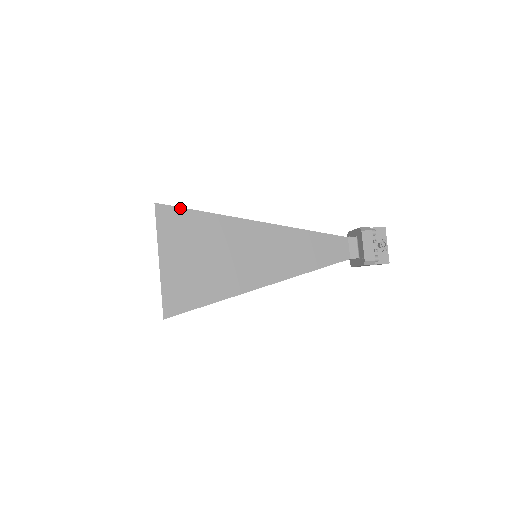
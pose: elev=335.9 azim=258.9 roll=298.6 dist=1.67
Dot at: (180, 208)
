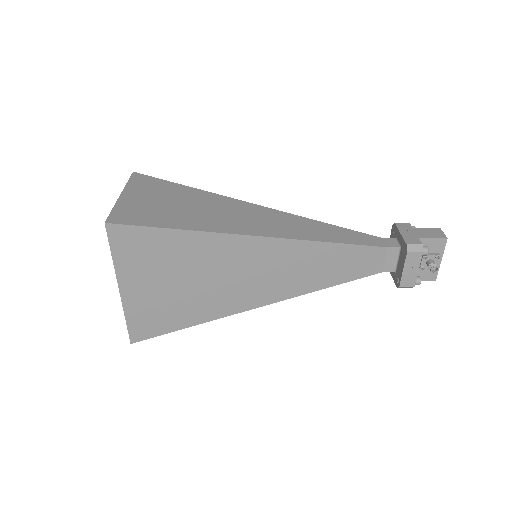
Dot at: (143, 227)
